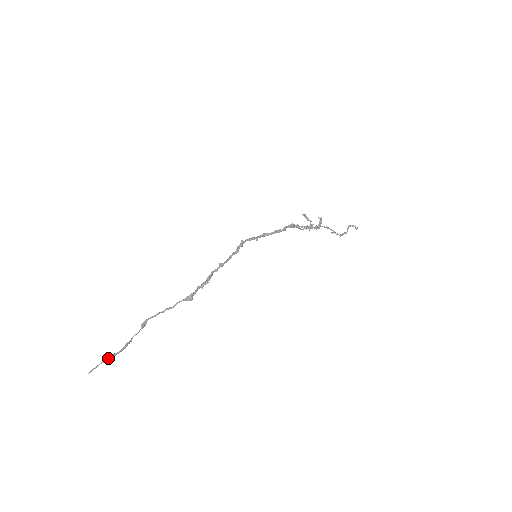
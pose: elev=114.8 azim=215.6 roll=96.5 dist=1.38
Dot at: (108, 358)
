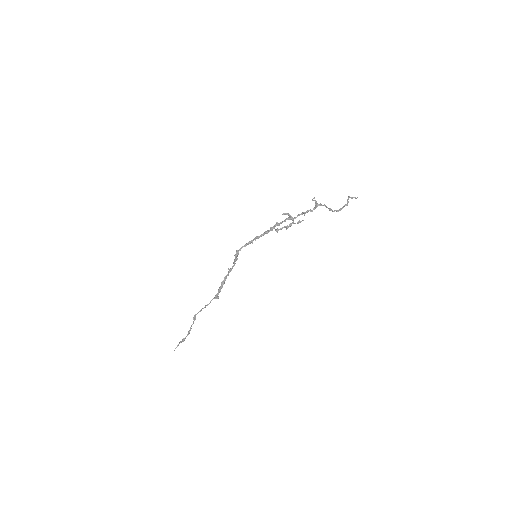
Dot at: (181, 341)
